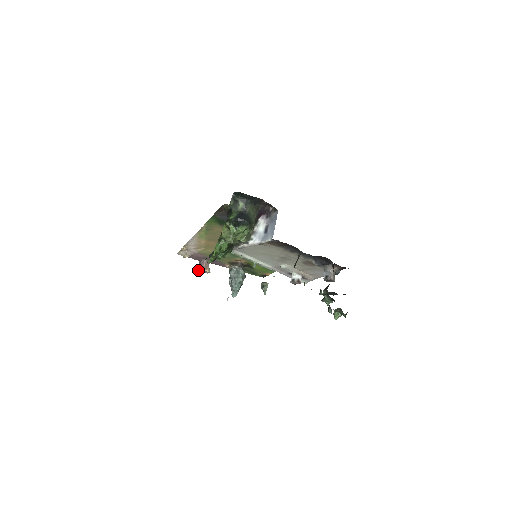
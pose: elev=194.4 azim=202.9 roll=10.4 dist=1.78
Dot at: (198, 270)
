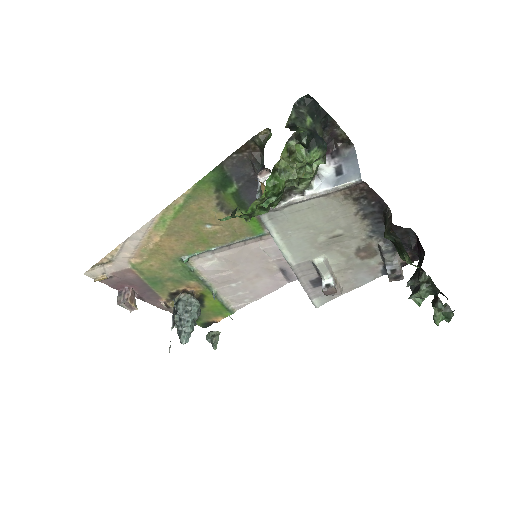
Dot at: occluded
